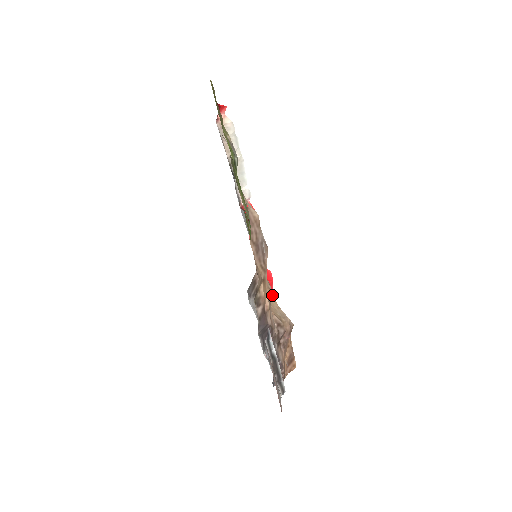
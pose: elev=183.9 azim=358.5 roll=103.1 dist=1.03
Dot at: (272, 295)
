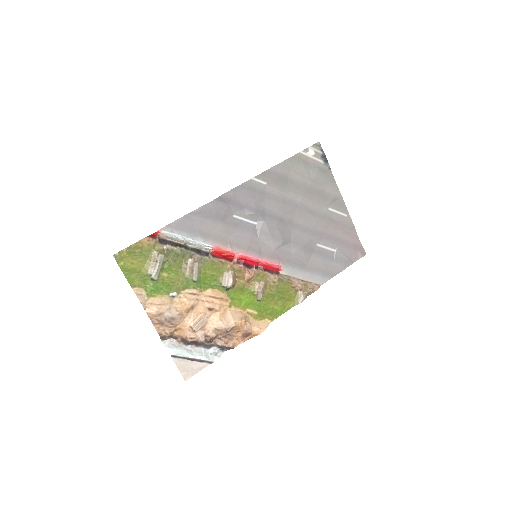
Dot at: (219, 312)
